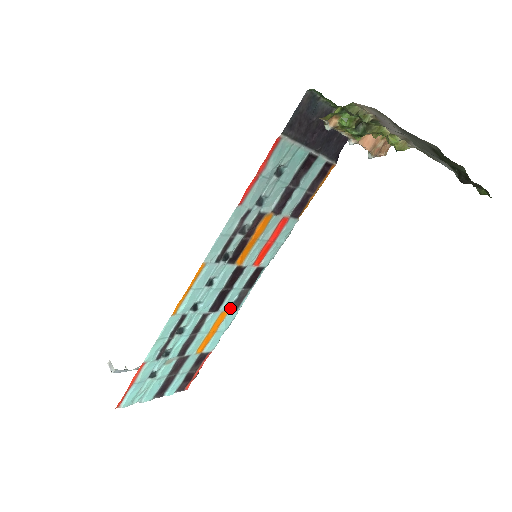
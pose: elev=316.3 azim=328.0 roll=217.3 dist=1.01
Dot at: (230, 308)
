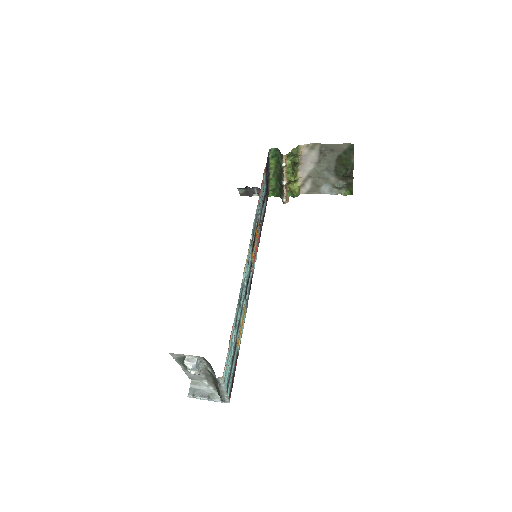
Dot at: (245, 306)
